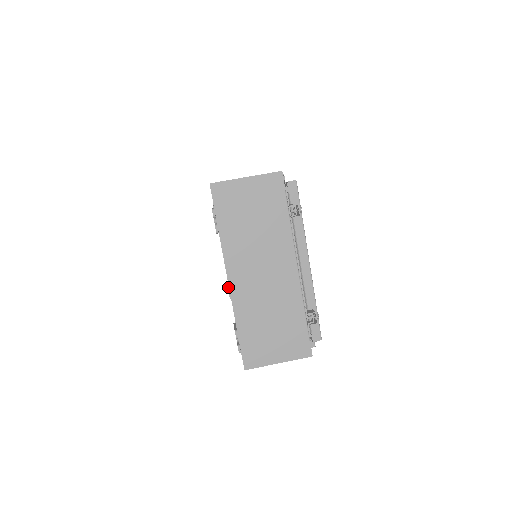
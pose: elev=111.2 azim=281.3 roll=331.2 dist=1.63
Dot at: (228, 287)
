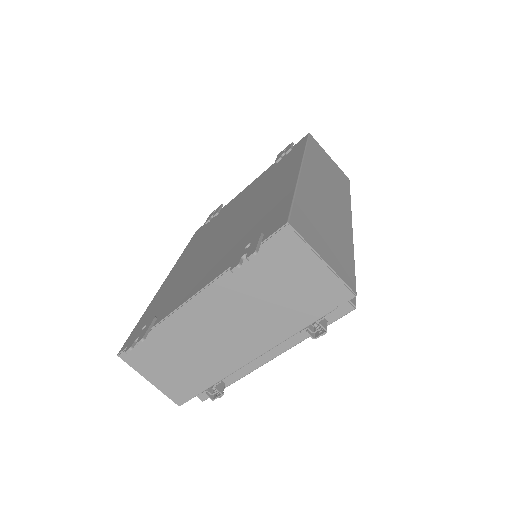
Dot at: (215, 215)
